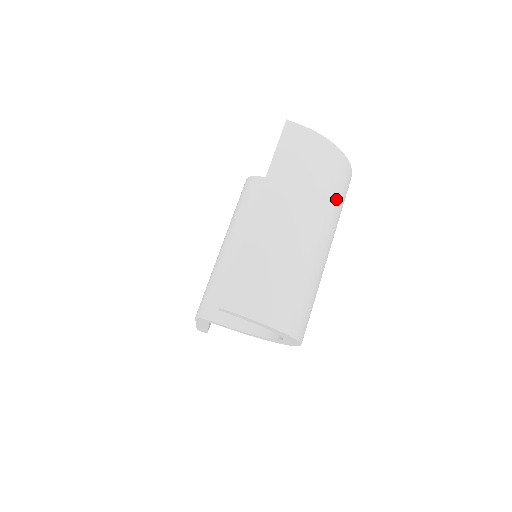
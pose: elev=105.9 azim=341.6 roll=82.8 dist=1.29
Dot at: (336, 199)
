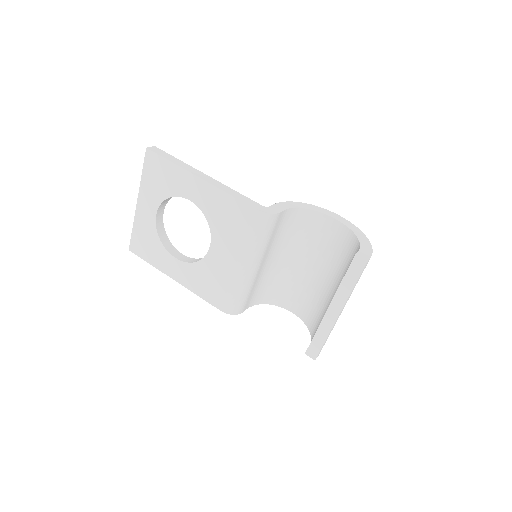
Dot at: occluded
